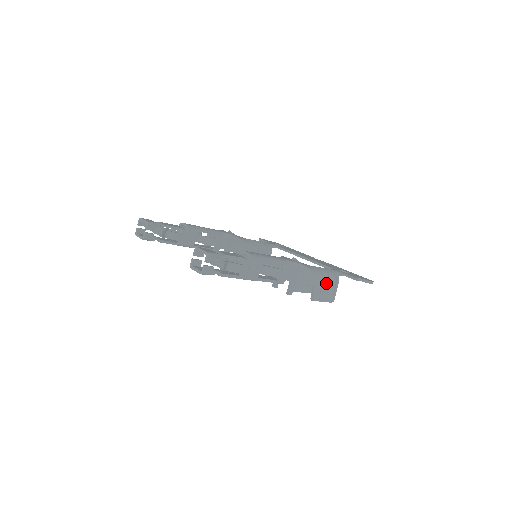
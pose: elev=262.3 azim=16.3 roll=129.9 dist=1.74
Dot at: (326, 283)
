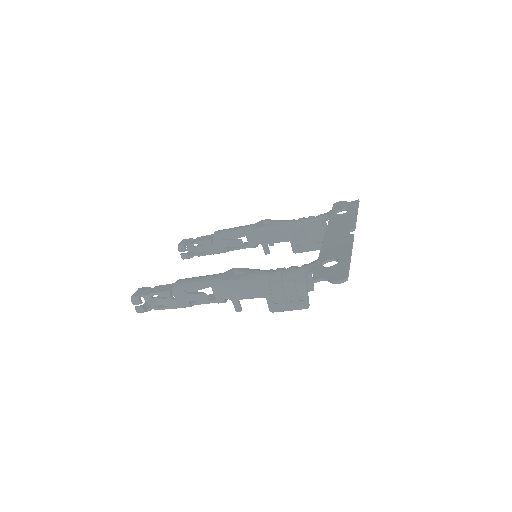
Dot at: (286, 289)
